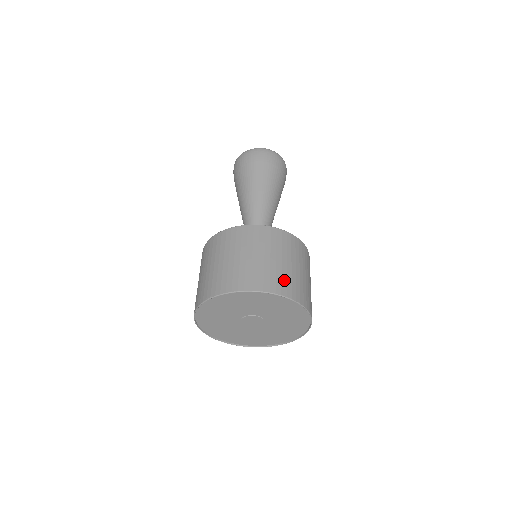
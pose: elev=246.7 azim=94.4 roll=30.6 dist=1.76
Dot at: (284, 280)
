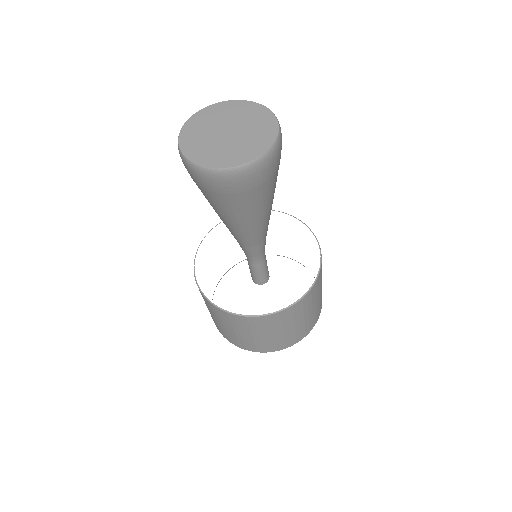
Dot at: (288, 340)
